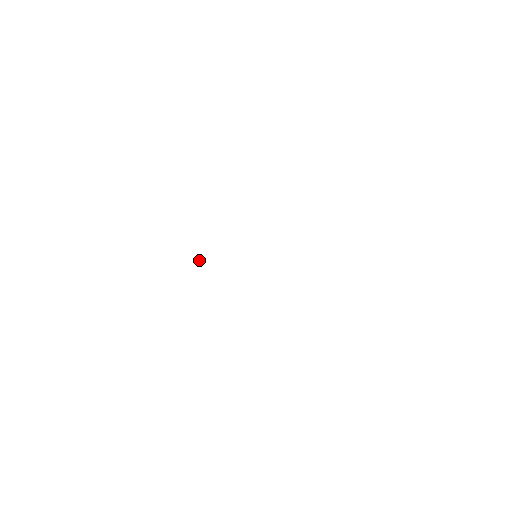
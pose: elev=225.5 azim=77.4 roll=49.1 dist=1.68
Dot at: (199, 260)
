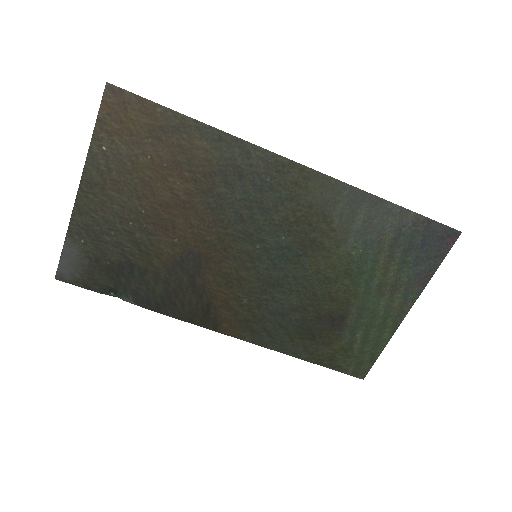
Dot at: (113, 294)
